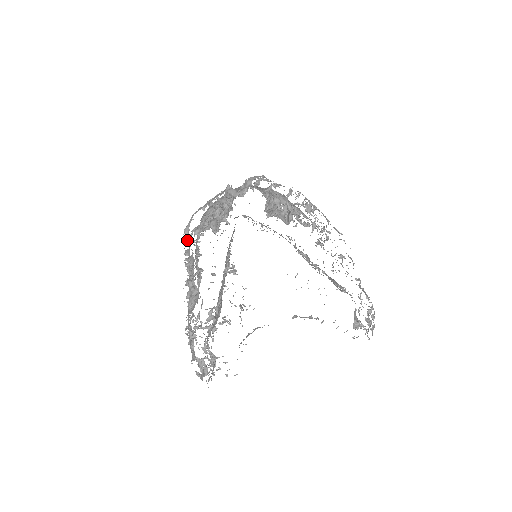
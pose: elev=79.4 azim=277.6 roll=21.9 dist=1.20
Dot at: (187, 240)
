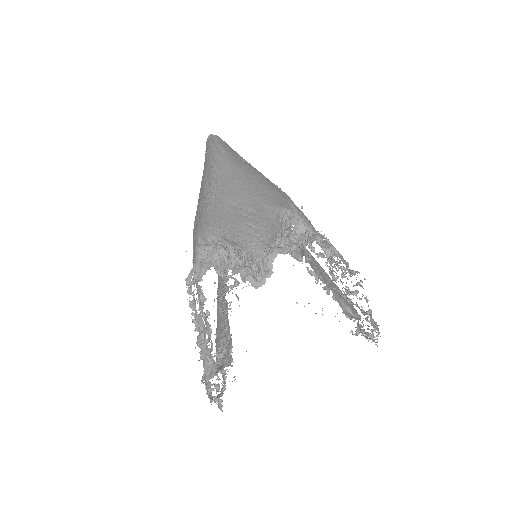
Dot at: (191, 294)
